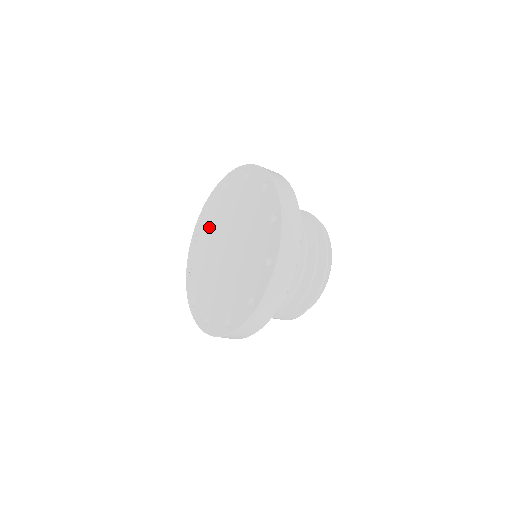
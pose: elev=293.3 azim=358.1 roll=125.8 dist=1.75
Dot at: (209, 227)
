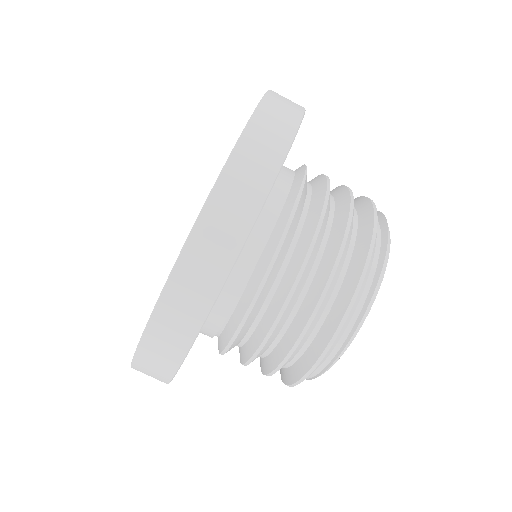
Dot at: occluded
